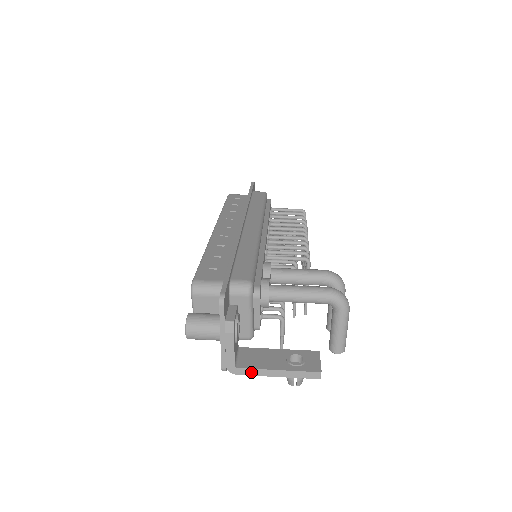
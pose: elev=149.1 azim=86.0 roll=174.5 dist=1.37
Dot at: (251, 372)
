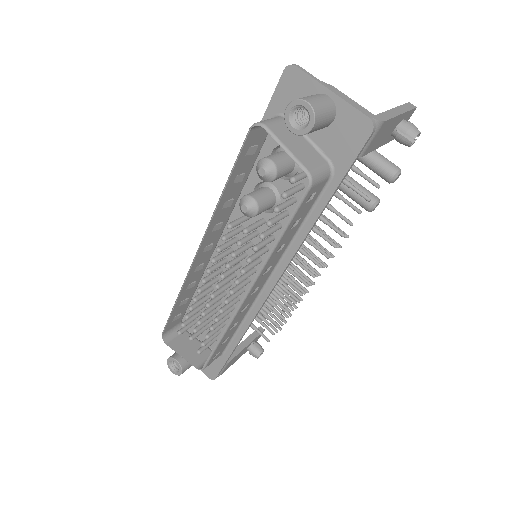
Dot at: (387, 116)
